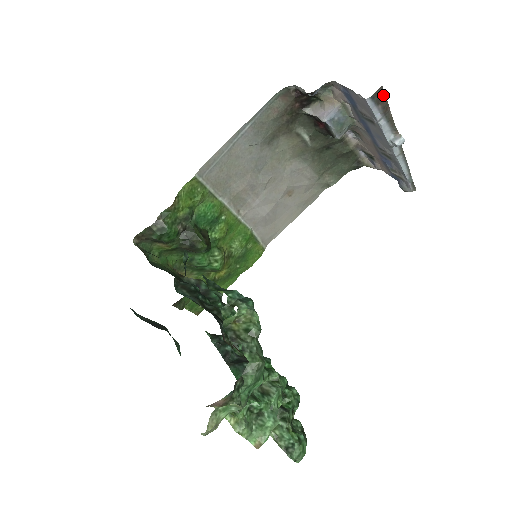
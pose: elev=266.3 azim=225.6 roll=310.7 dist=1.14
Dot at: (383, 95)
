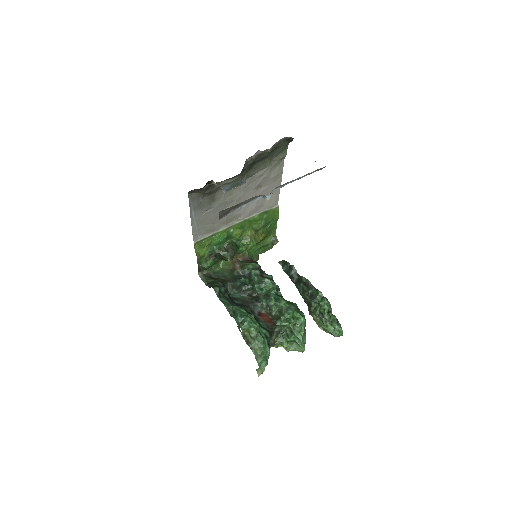
Dot at: (225, 210)
